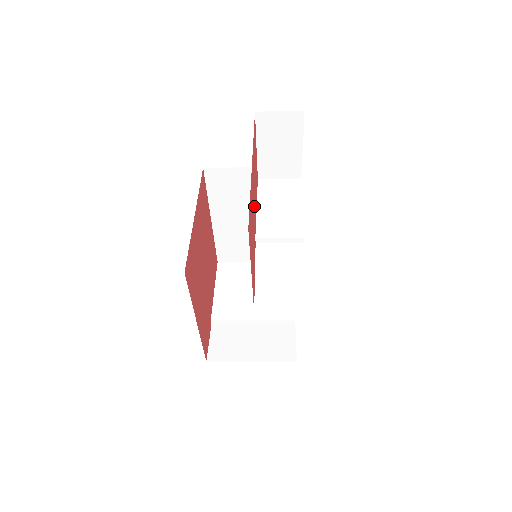
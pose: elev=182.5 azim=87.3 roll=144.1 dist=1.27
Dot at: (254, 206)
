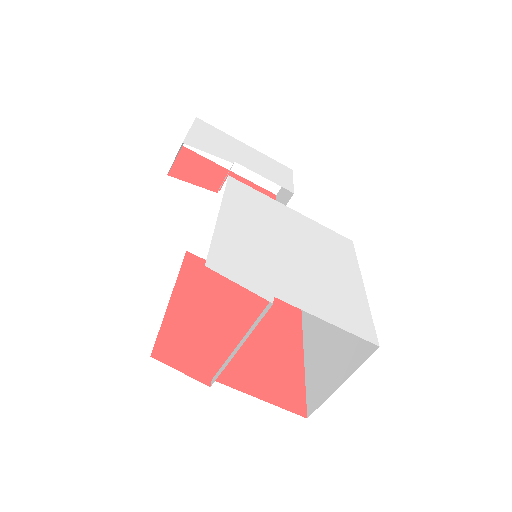
Dot at: occluded
